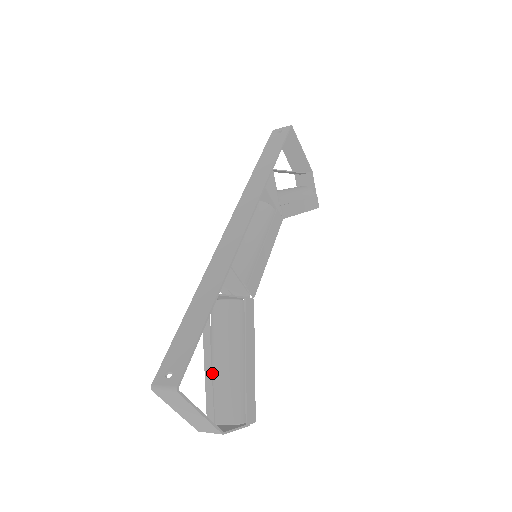
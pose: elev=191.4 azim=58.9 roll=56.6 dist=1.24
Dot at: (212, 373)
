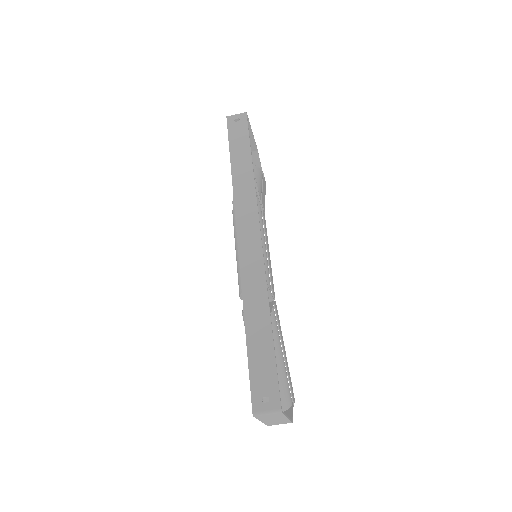
Dot at: occluded
